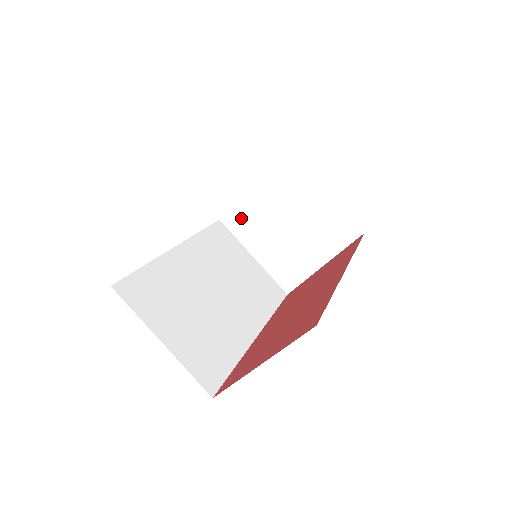
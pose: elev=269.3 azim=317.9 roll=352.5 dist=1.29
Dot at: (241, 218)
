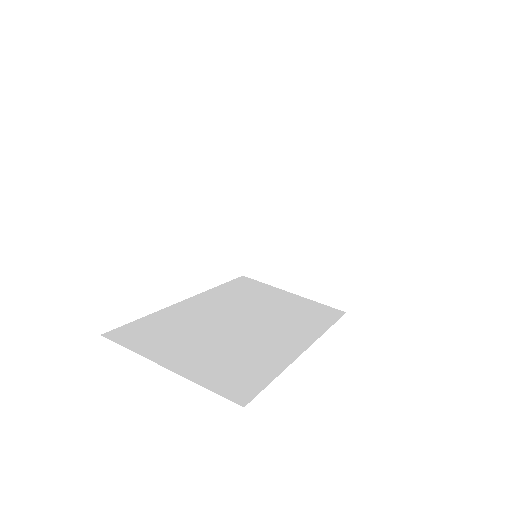
Dot at: (260, 261)
